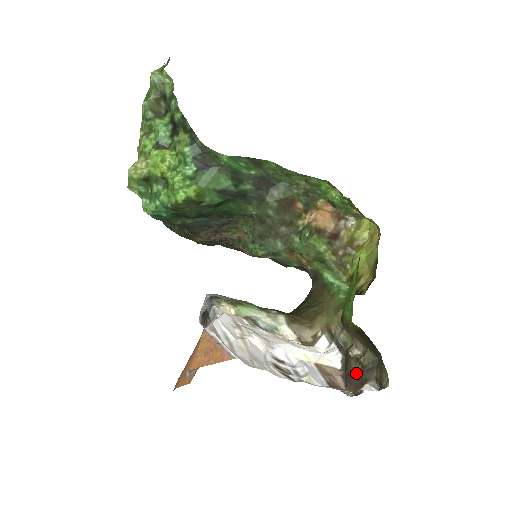
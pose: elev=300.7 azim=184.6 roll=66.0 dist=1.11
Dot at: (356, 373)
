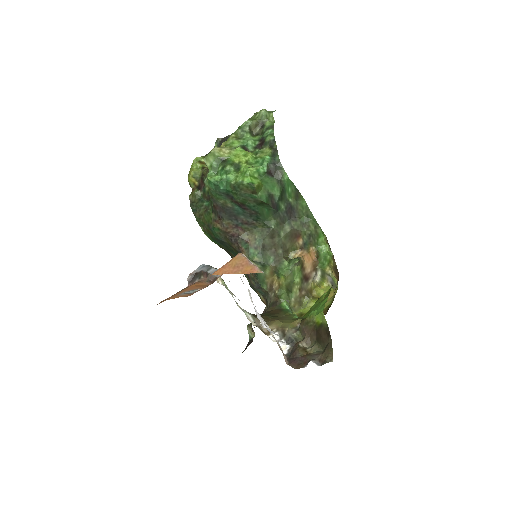
Dot at: (301, 357)
